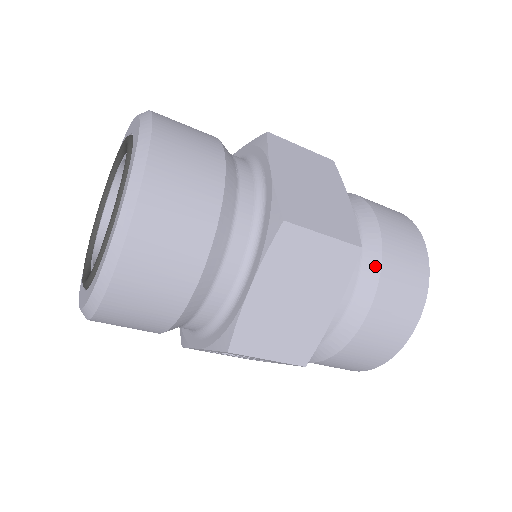
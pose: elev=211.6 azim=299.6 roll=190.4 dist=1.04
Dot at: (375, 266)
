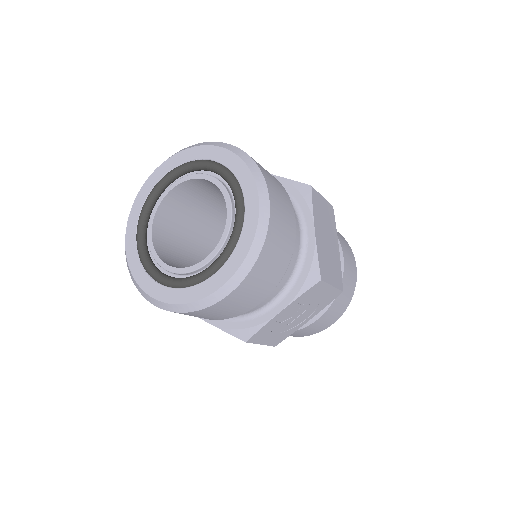
Dot at: occluded
